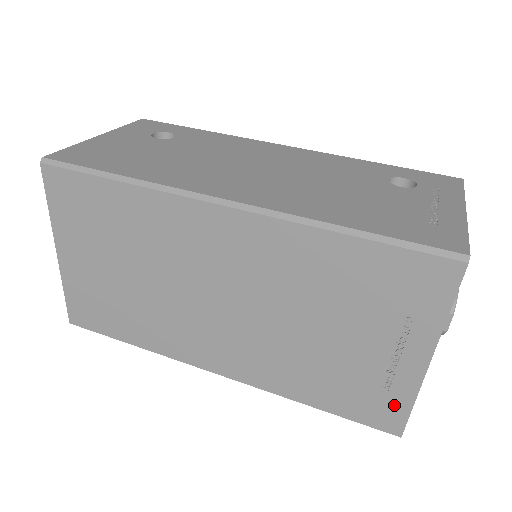
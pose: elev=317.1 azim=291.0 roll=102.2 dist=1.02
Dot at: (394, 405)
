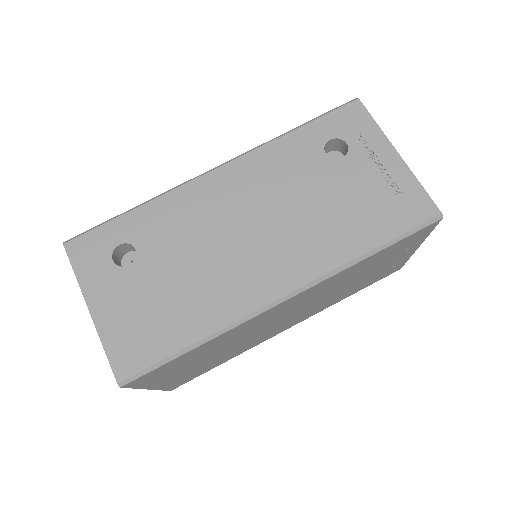
Dot at: (397, 267)
